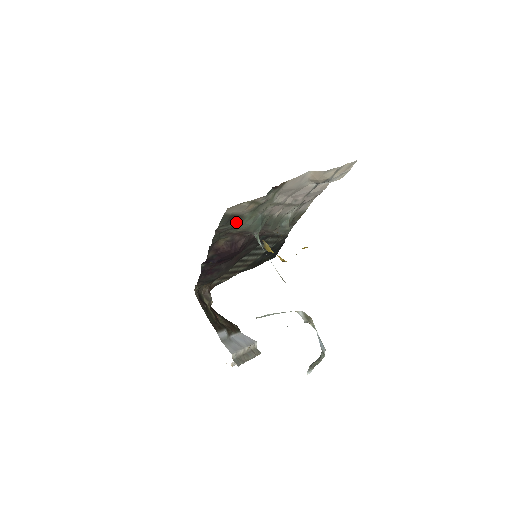
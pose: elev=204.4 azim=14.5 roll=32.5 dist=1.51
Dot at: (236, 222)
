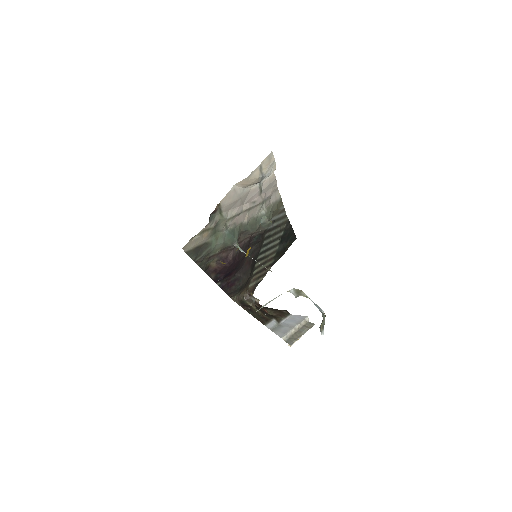
Dot at: (206, 249)
